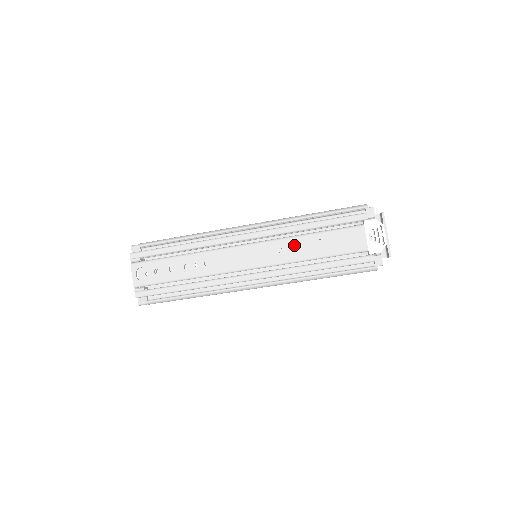
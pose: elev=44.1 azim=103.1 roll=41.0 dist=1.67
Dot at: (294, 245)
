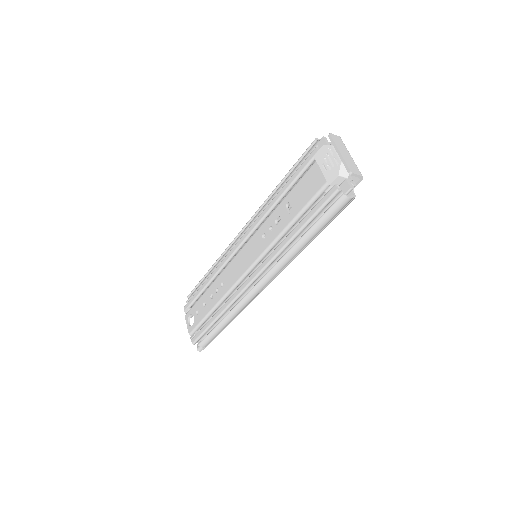
Dot at: (271, 224)
